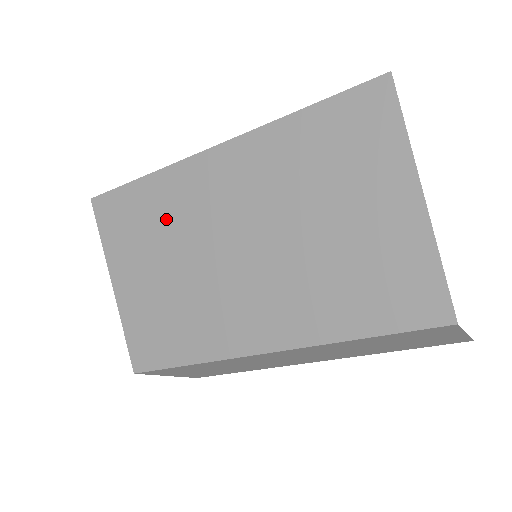
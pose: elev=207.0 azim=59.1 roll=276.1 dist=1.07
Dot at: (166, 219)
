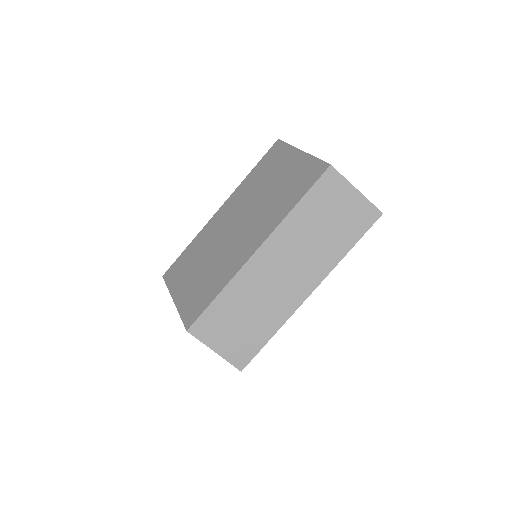
Dot at: (201, 249)
